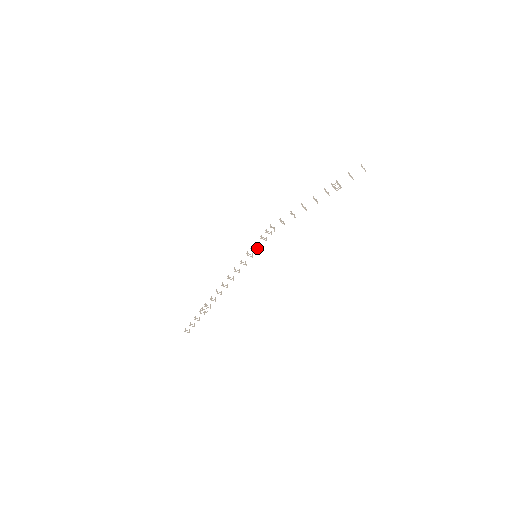
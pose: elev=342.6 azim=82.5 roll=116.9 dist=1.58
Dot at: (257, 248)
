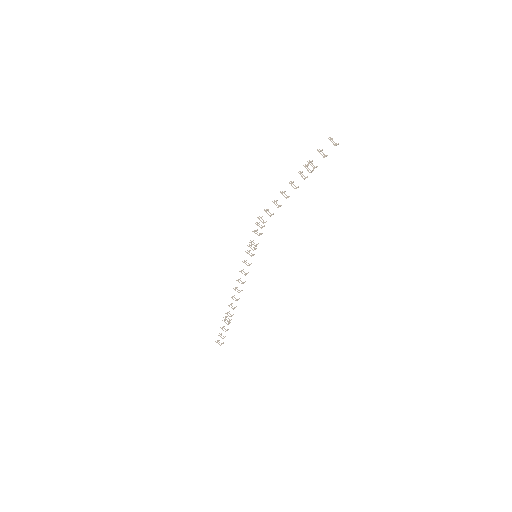
Dot at: (253, 244)
